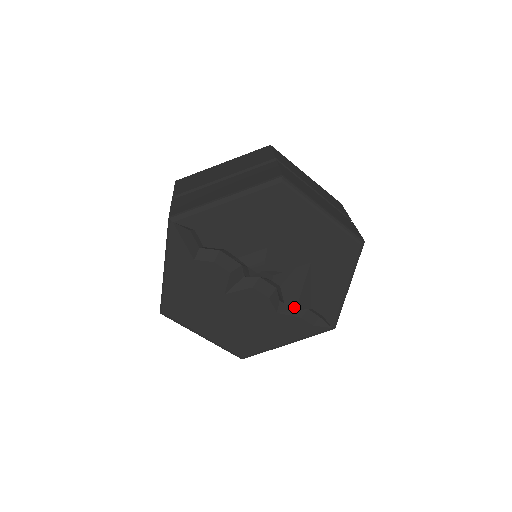
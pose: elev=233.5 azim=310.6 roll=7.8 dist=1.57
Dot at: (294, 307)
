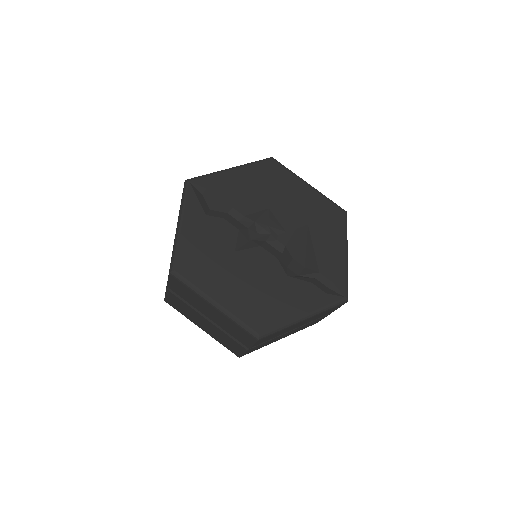
Dot at: (303, 264)
